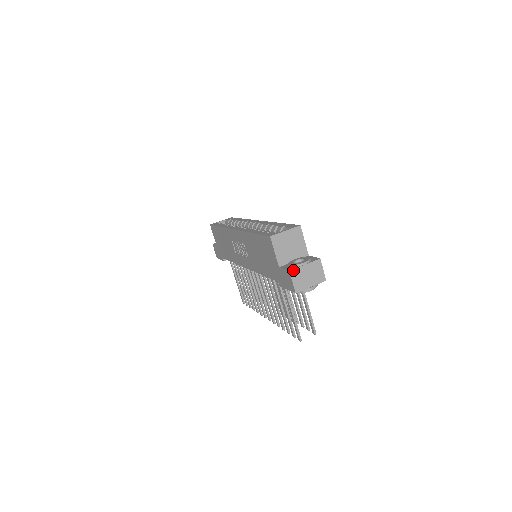
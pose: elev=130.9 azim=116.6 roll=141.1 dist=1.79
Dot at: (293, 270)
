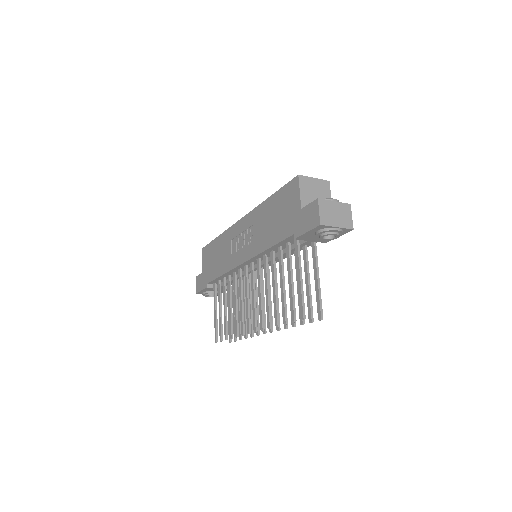
Dot at: (322, 200)
